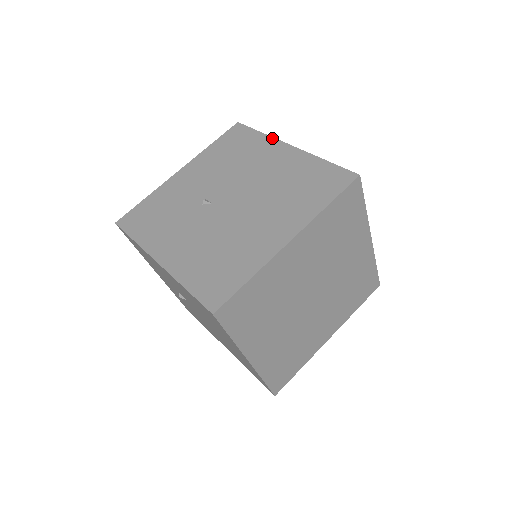
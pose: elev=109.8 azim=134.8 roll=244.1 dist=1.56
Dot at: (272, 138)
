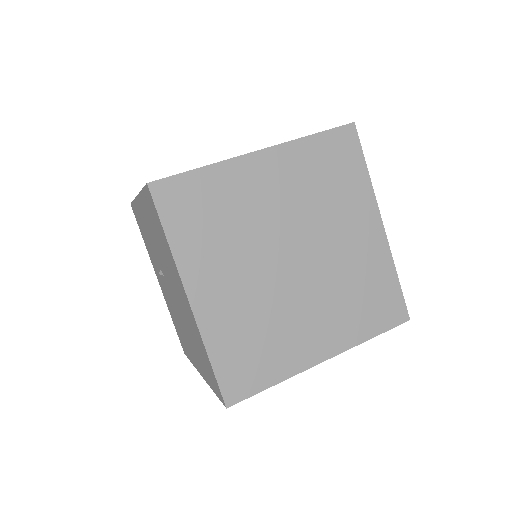
Dot at: occluded
